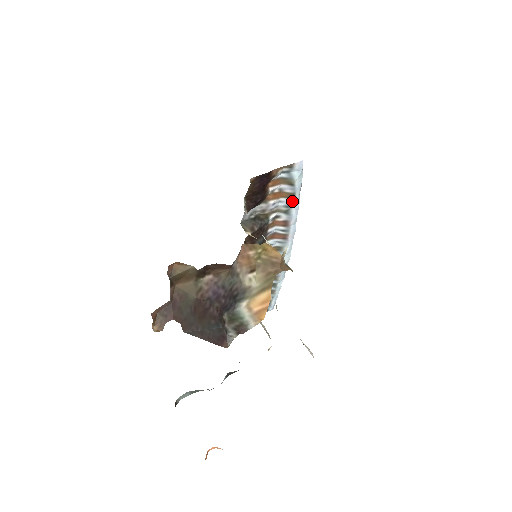
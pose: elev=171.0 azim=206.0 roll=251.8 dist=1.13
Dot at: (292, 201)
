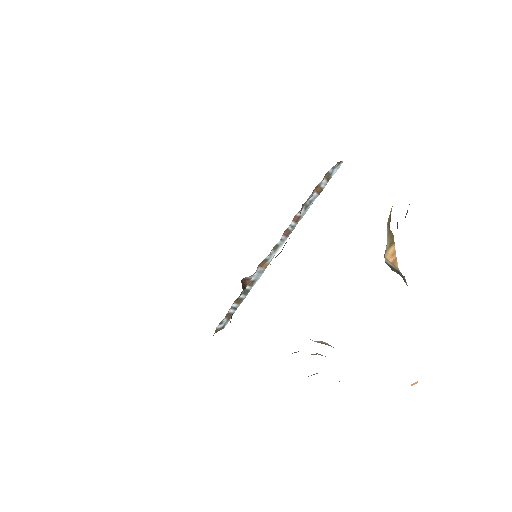
Dot at: (316, 197)
